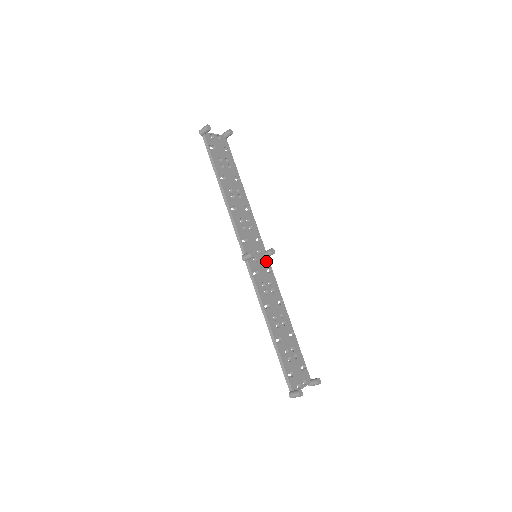
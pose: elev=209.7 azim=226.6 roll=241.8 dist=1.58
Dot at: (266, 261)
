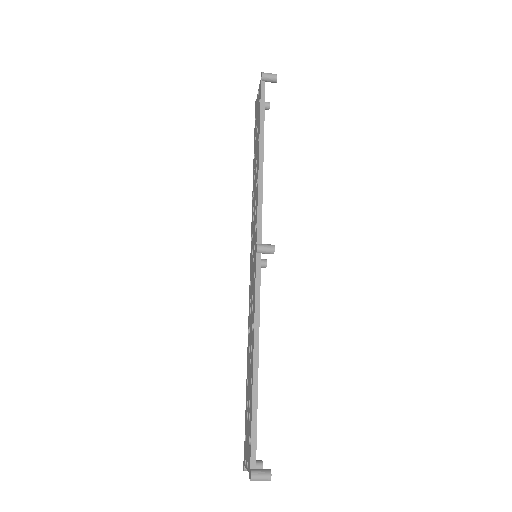
Dot at: occluded
